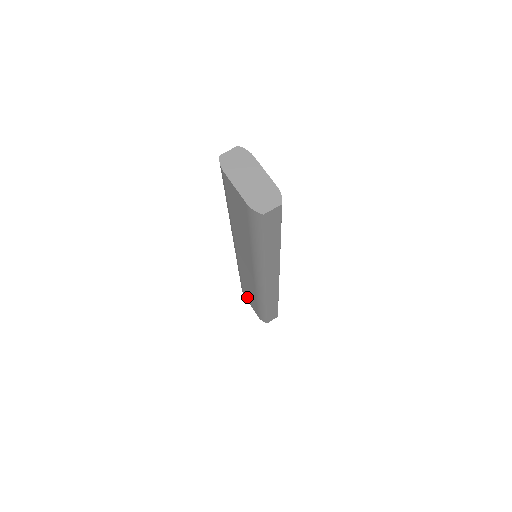
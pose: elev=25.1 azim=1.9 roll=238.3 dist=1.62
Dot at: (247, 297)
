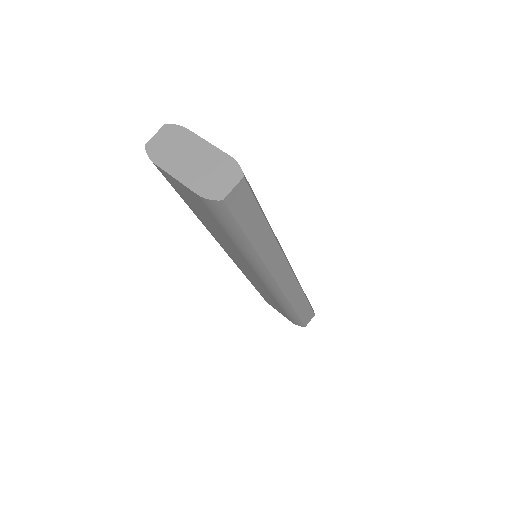
Dot at: occluded
